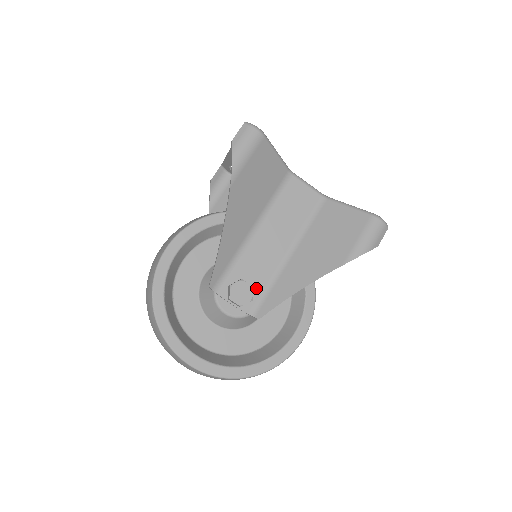
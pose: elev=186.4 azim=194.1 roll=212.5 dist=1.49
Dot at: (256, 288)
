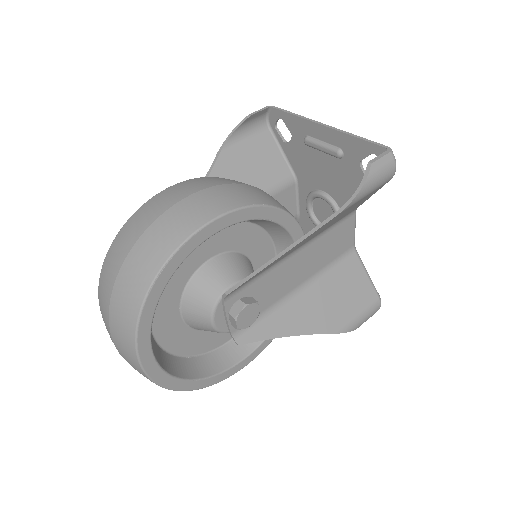
Dot at: occluded
